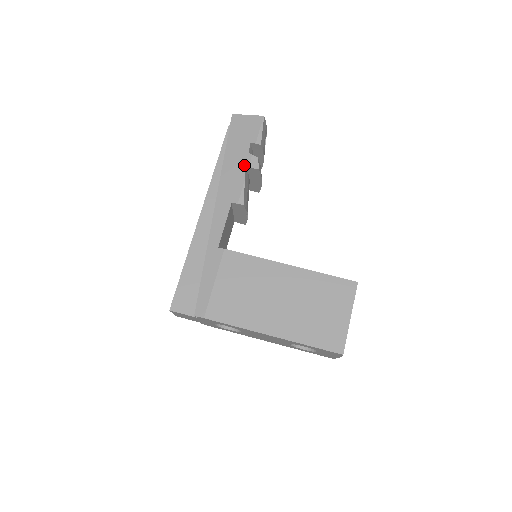
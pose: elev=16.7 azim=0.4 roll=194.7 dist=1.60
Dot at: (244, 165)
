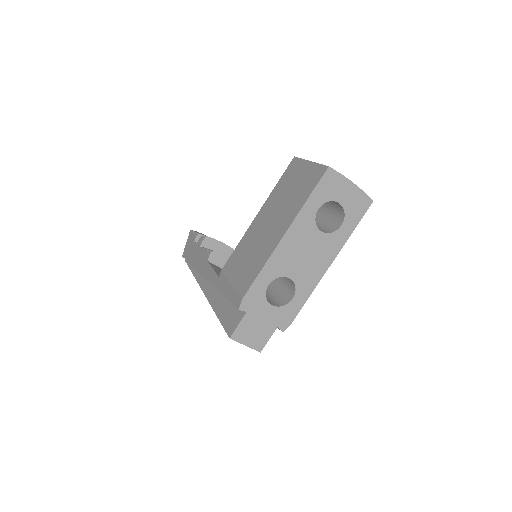
Dot at: (199, 248)
